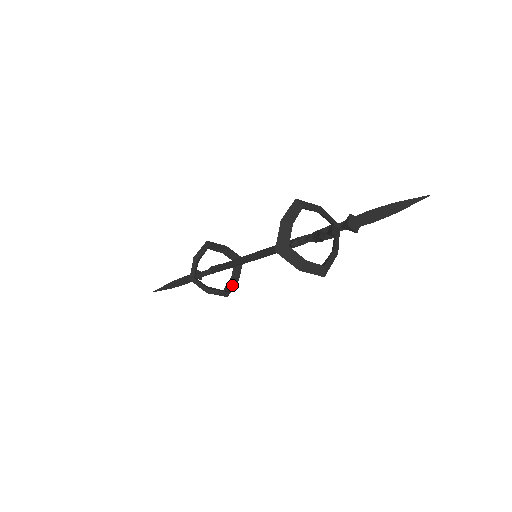
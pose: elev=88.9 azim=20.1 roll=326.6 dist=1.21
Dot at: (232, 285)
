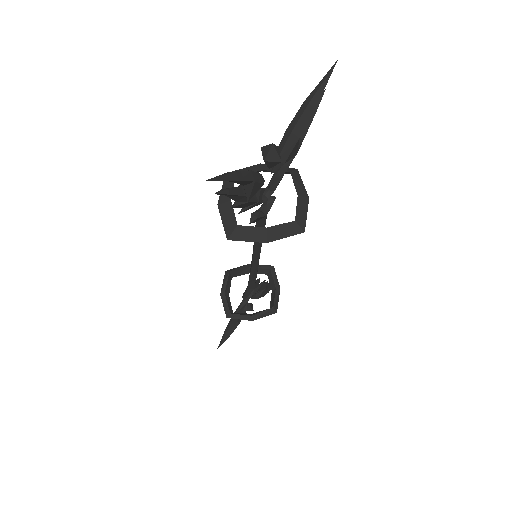
Dot at: (274, 298)
